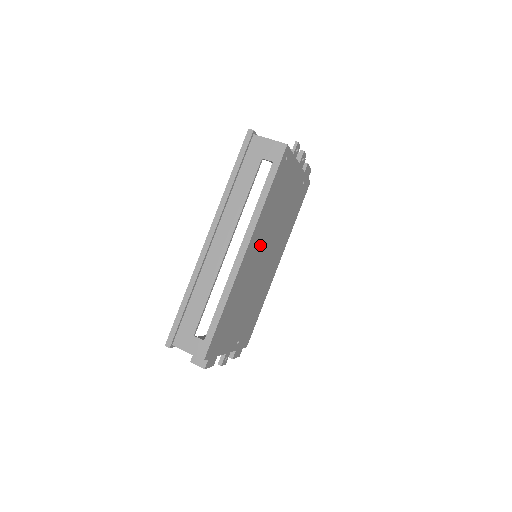
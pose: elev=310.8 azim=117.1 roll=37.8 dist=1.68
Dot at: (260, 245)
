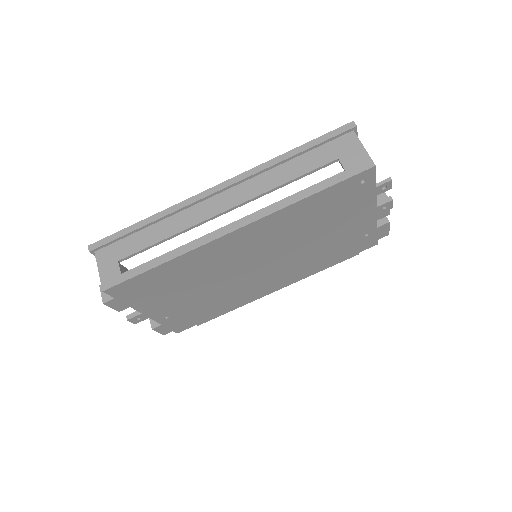
Dot at: (262, 243)
